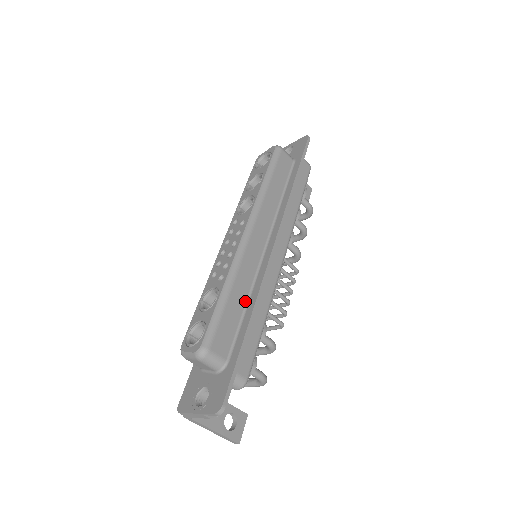
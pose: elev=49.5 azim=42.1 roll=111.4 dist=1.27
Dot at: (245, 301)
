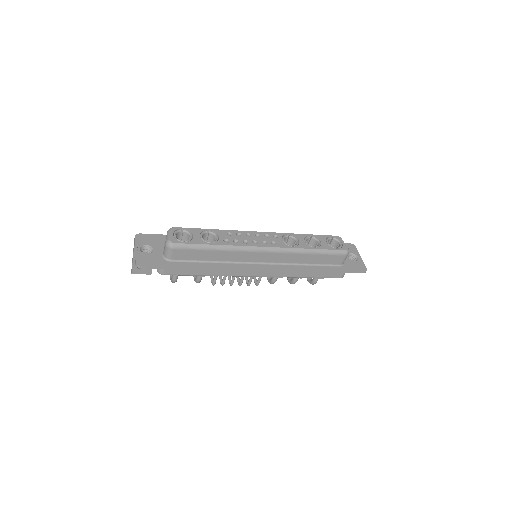
Dot at: (215, 260)
